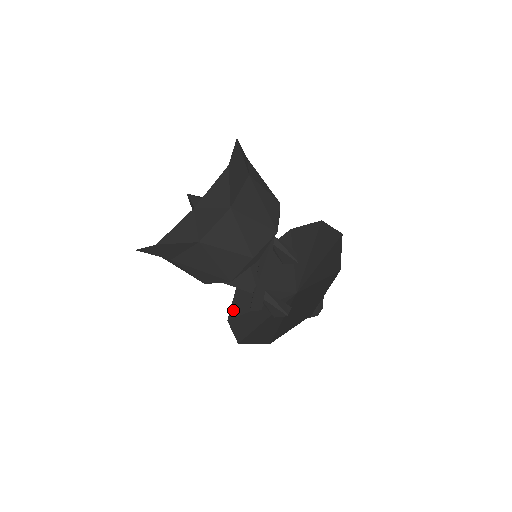
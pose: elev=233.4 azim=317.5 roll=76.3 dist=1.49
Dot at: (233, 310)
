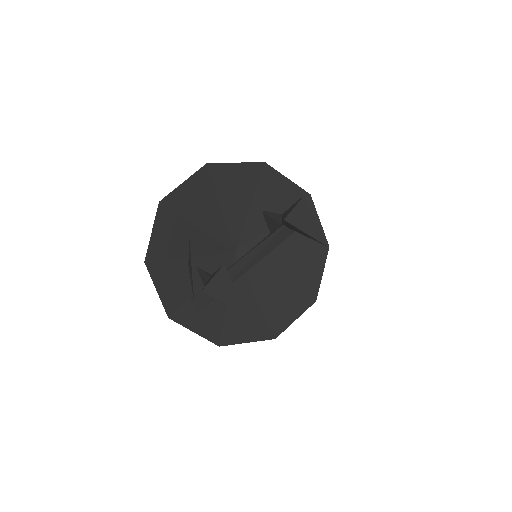
Dot at: (176, 195)
